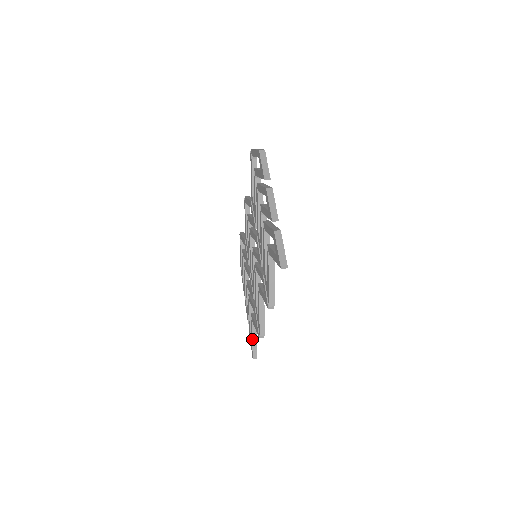
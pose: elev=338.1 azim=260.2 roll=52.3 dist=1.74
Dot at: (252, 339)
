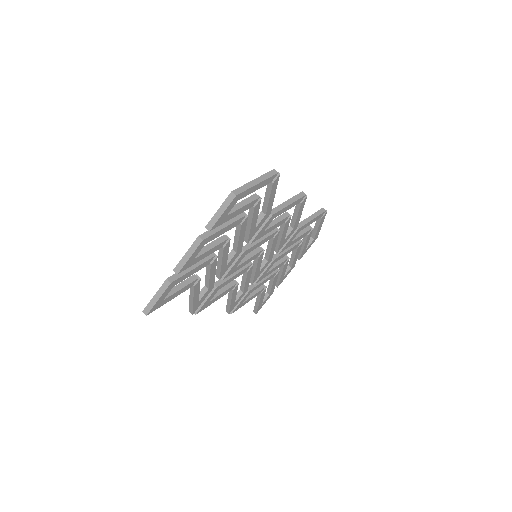
Dot at: (256, 300)
